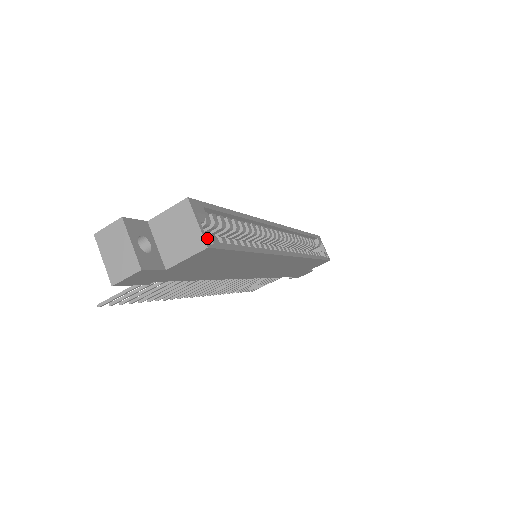
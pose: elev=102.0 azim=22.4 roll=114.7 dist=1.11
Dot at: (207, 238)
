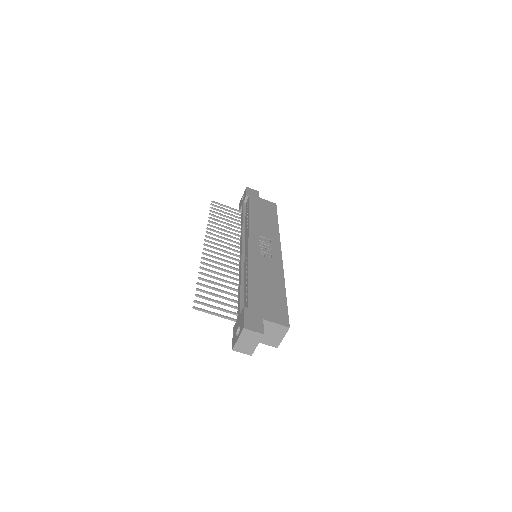
Dot at: (280, 342)
